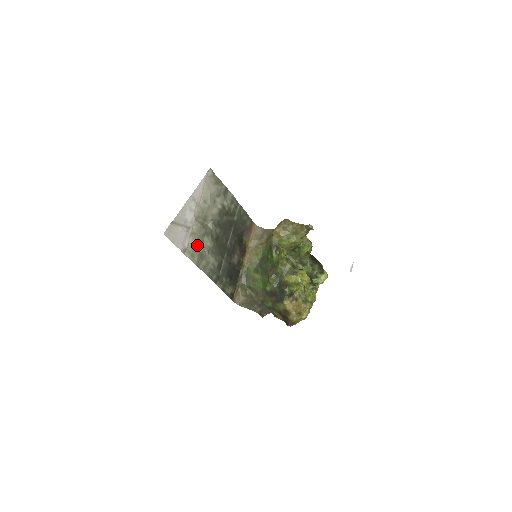
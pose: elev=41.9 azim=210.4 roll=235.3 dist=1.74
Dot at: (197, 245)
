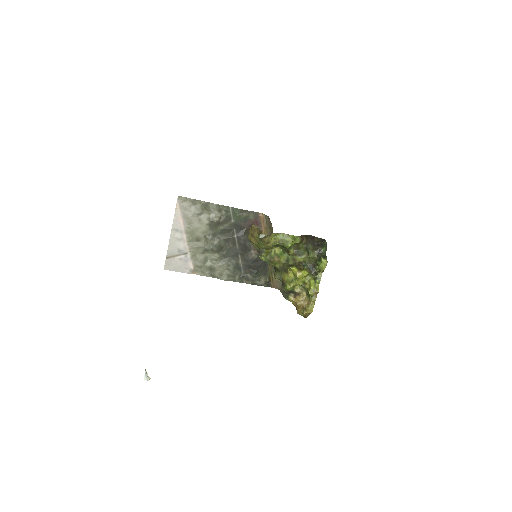
Dot at: (201, 263)
